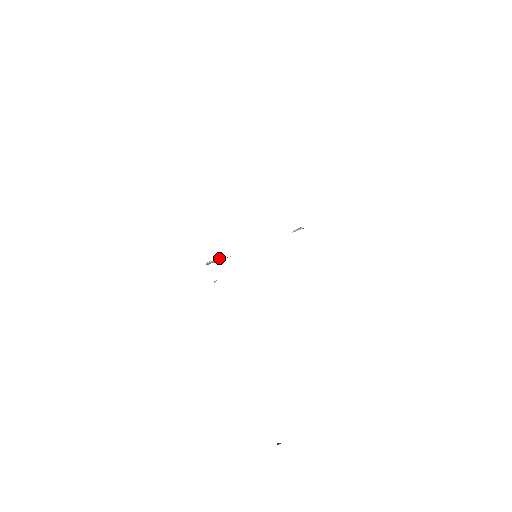
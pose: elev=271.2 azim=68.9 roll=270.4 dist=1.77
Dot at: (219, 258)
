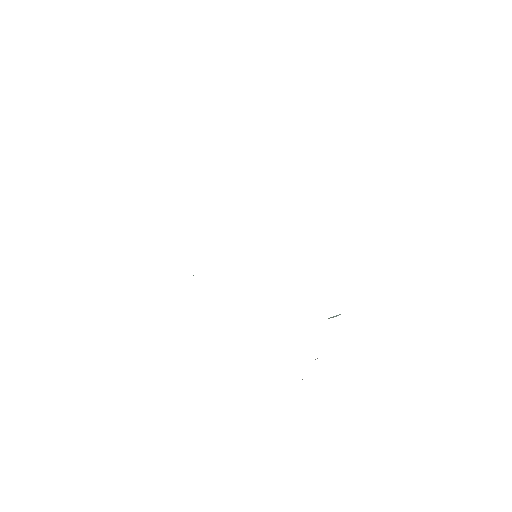
Dot at: occluded
